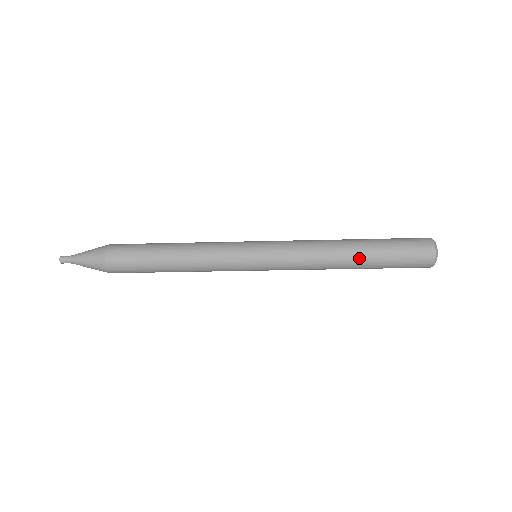
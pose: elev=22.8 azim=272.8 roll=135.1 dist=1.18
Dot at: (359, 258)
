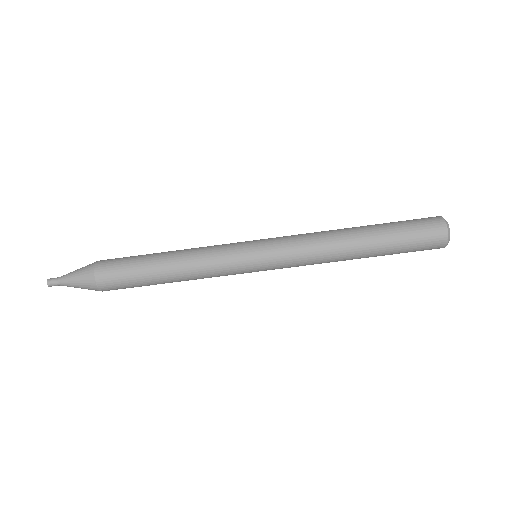
Dot at: (363, 230)
